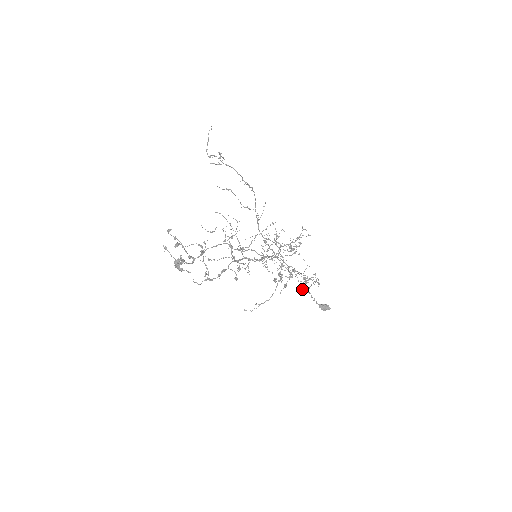
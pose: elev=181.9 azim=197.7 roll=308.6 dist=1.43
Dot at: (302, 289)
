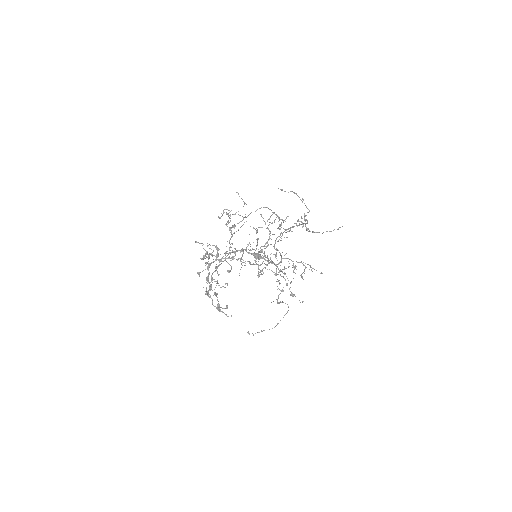
Dot at: occluded
